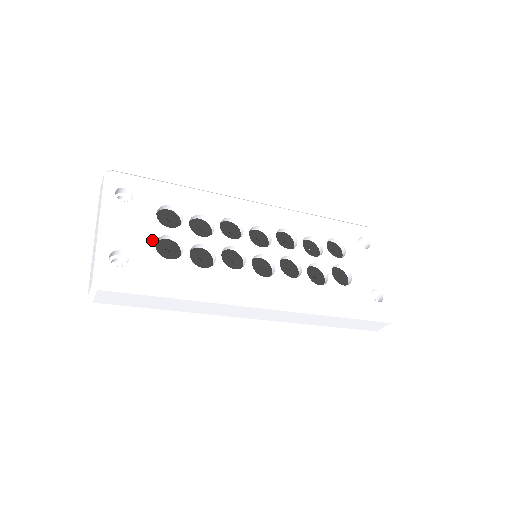
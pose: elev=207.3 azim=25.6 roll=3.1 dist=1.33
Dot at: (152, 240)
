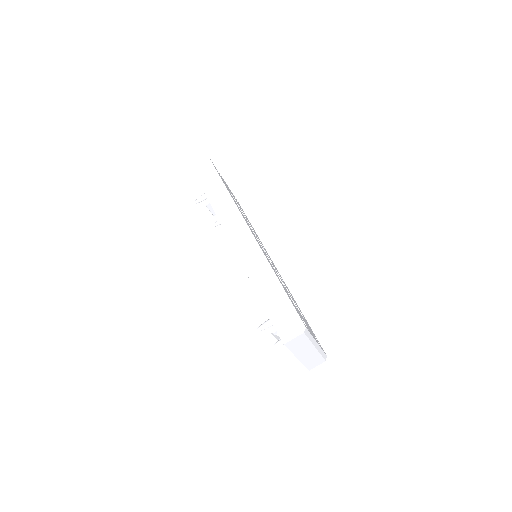
Dot at: occluded
